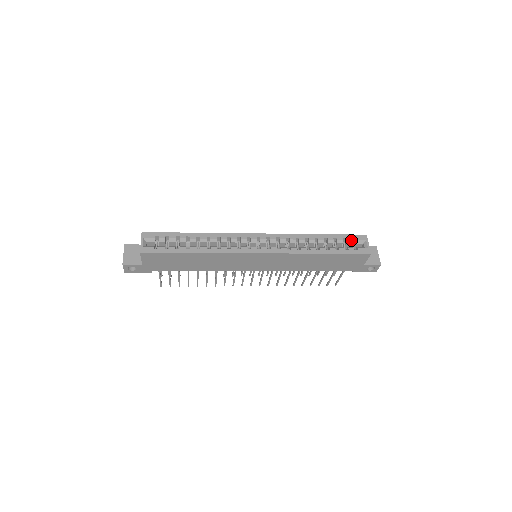
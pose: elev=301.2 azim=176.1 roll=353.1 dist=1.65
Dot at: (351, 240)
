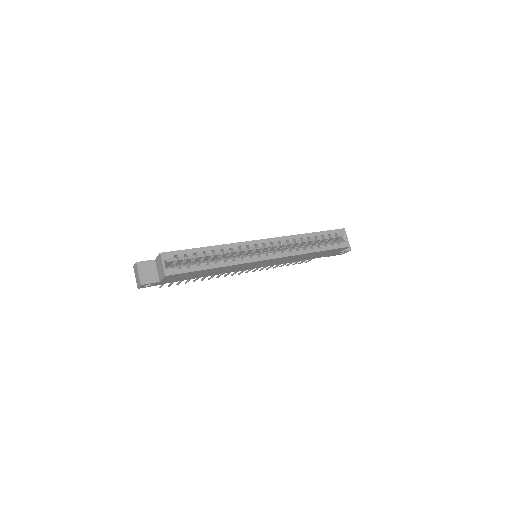
Dot at: (334, 235)
